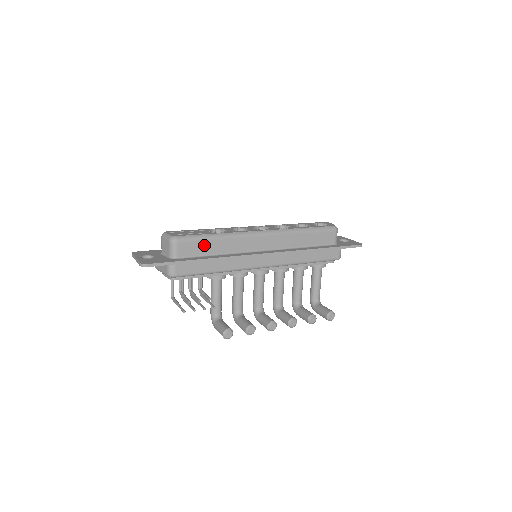
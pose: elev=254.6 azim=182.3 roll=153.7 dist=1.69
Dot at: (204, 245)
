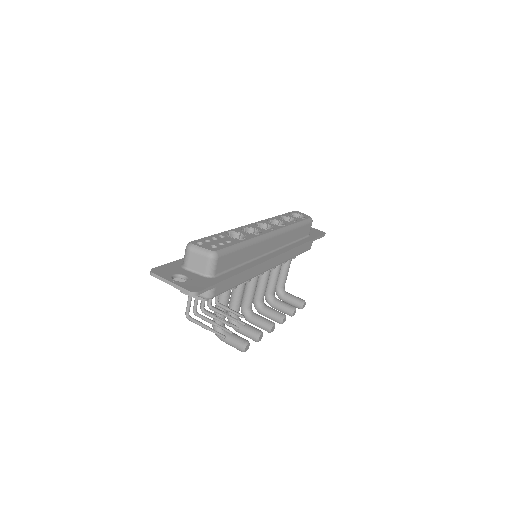
Dot at: (235, 256)
